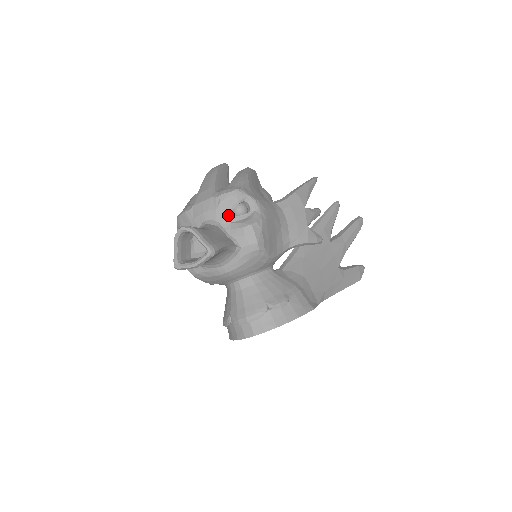
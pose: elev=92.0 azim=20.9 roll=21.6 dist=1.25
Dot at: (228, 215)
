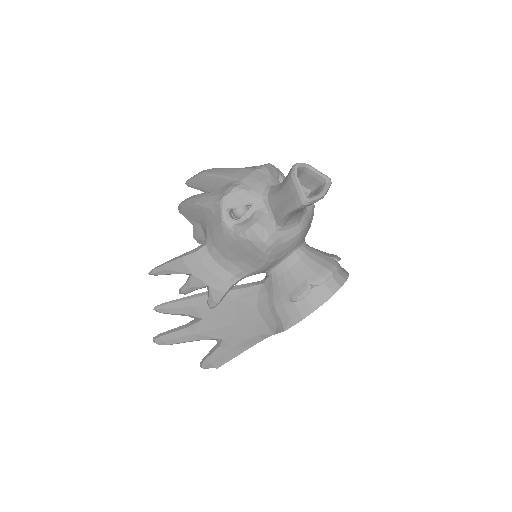
Dot at: (279, 181)
